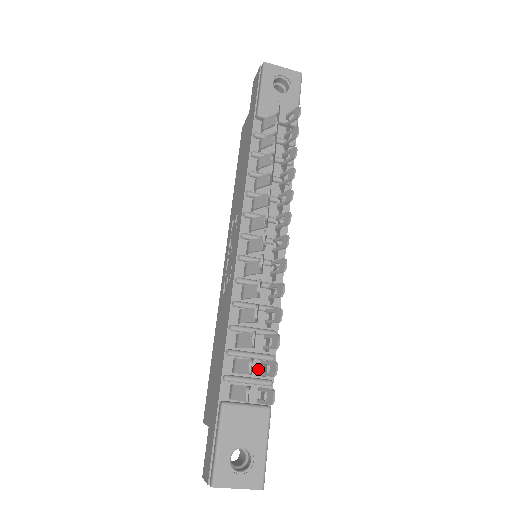
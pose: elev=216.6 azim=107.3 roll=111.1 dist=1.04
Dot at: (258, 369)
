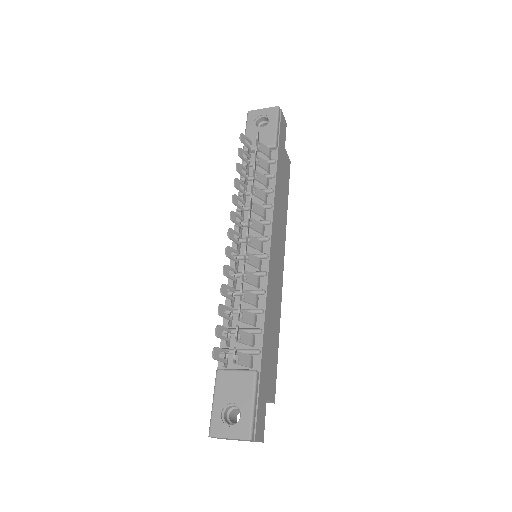
Dot at: occluded
